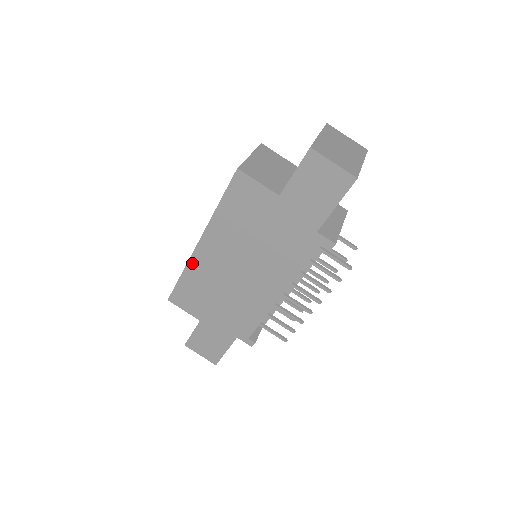
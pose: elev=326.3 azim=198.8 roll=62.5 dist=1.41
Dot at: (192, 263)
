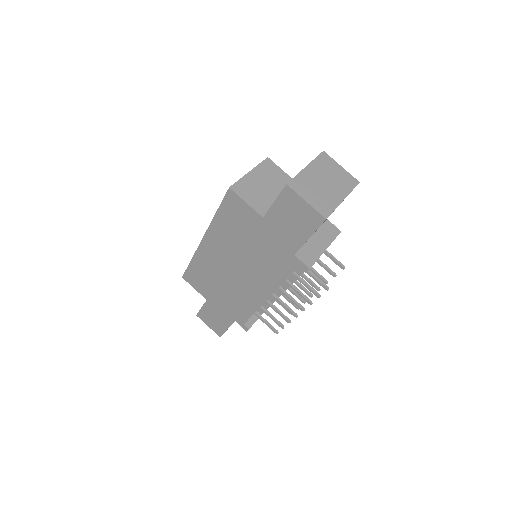
Dot at: (198, 254)
